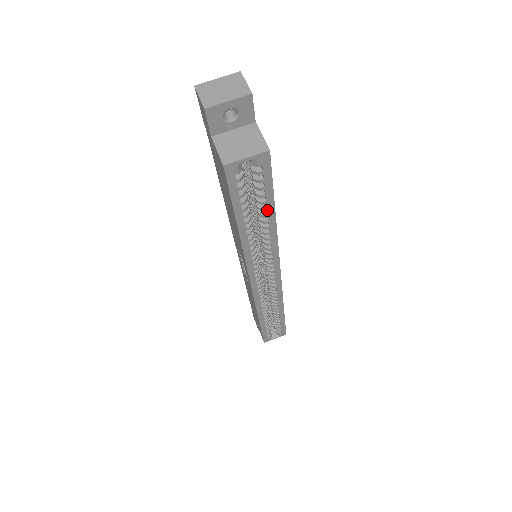
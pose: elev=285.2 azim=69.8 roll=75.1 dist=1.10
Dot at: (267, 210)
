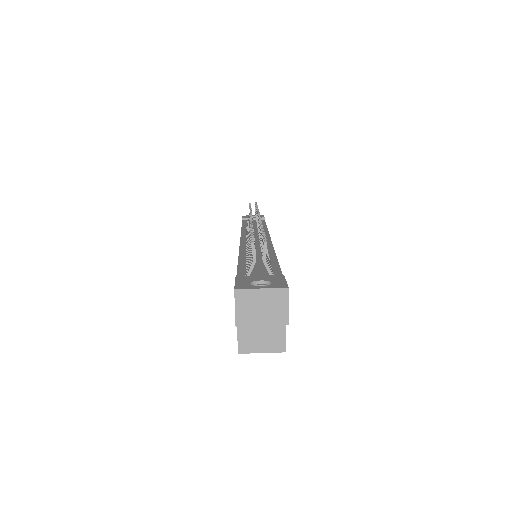
Dot at: occluded
